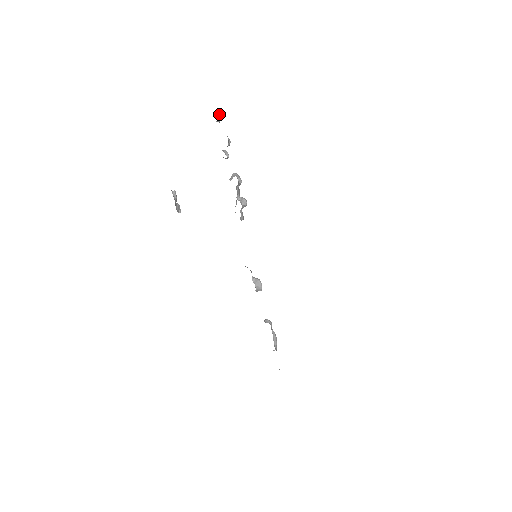
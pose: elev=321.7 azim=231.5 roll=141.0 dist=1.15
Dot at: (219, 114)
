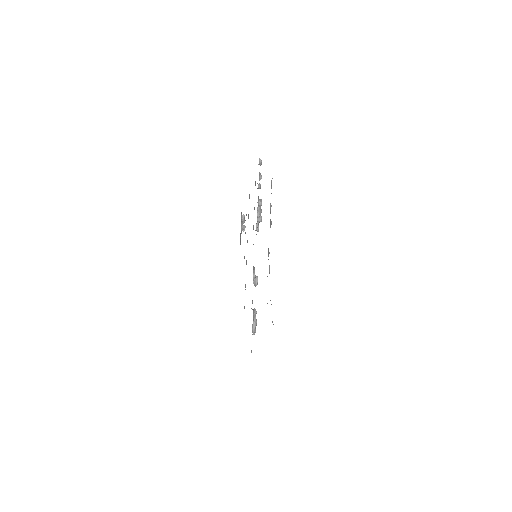
Dot at: (261, 160)
